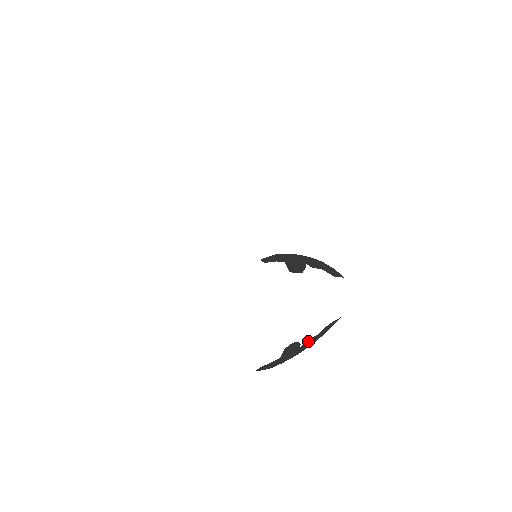
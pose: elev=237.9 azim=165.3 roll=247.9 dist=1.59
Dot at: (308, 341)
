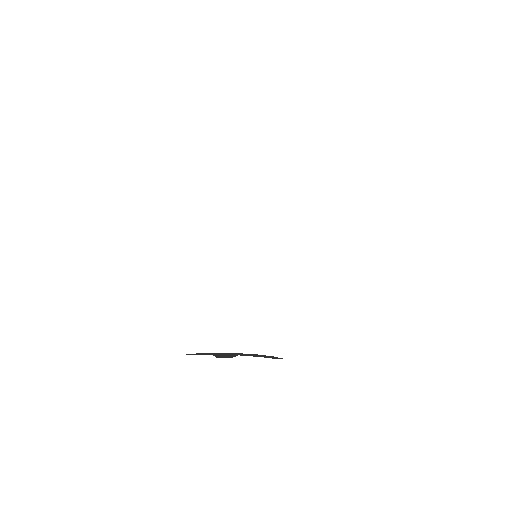
Dot at: occluded
